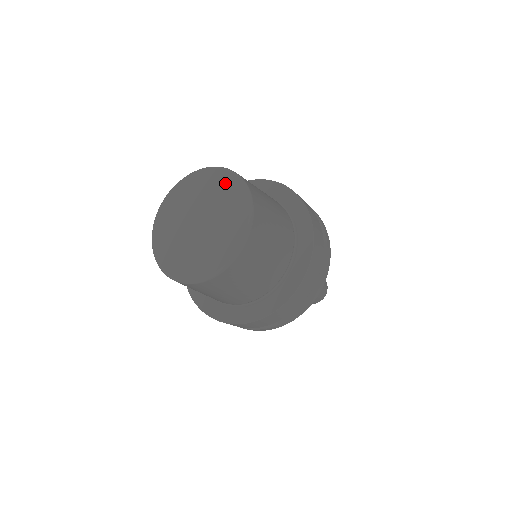
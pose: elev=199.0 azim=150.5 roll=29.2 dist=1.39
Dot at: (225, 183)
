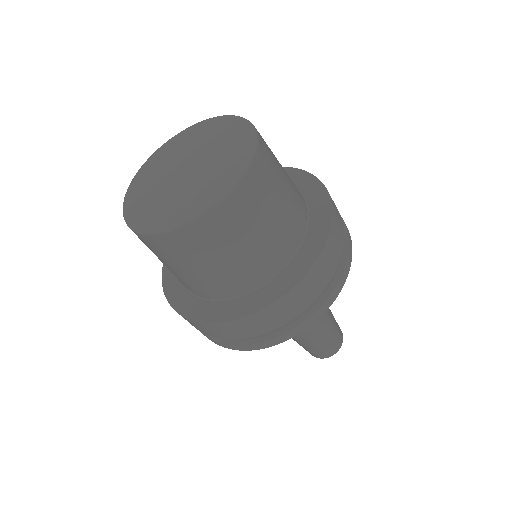
Dot at: (226, 126)
